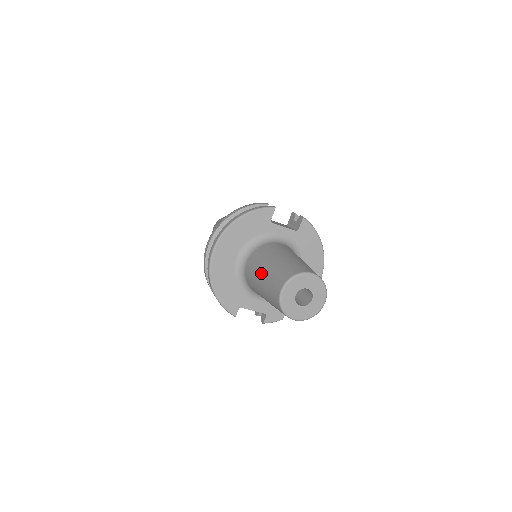
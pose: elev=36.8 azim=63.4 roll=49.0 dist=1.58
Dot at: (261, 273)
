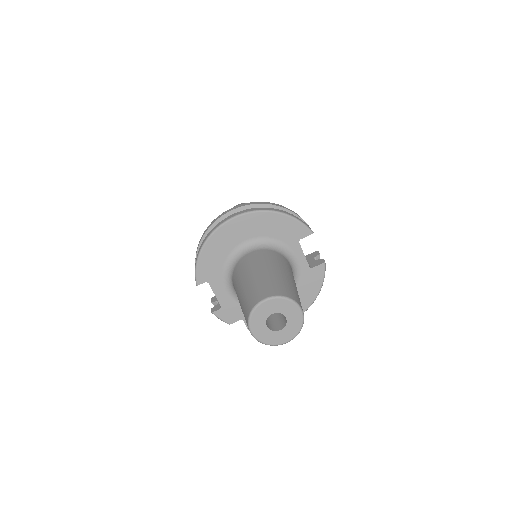
Dot at: (257, 270)
